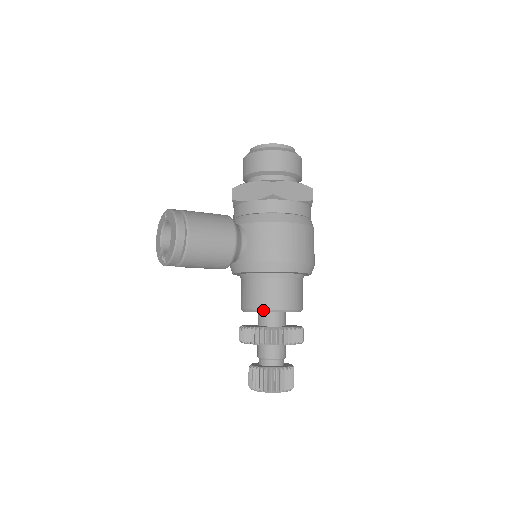
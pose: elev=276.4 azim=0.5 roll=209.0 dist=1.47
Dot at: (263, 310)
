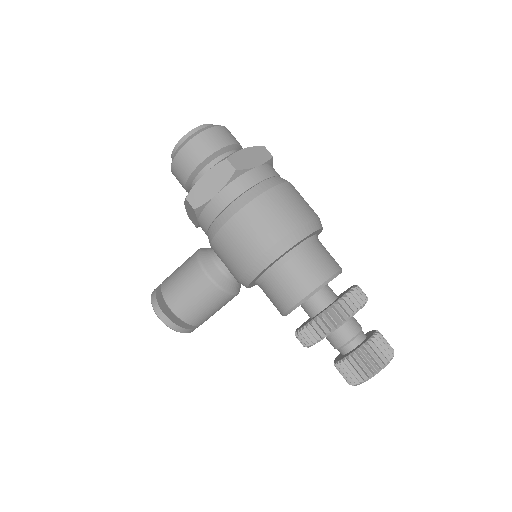
Dot at: (286, 313)
